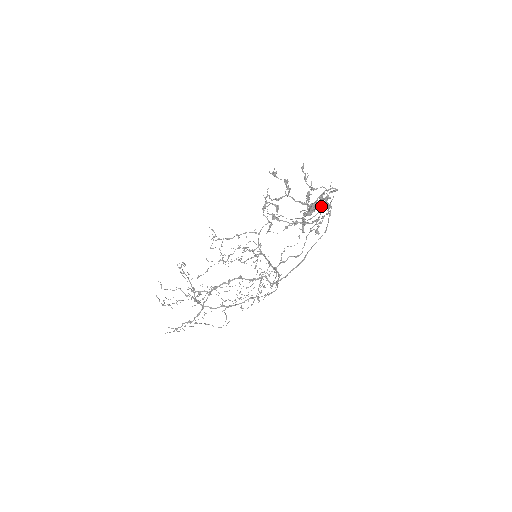
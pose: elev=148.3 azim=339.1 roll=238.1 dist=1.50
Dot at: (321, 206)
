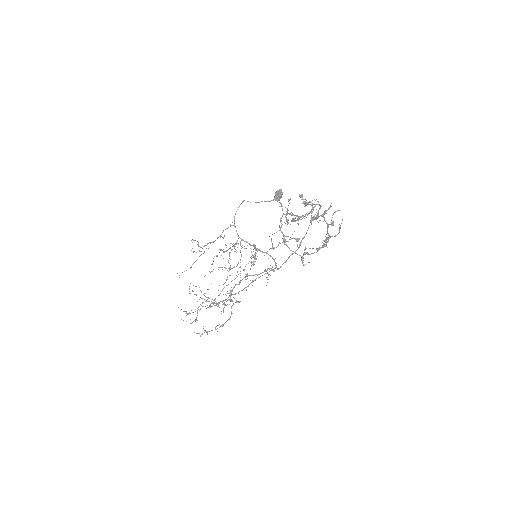
Dot at: (327, 224)
